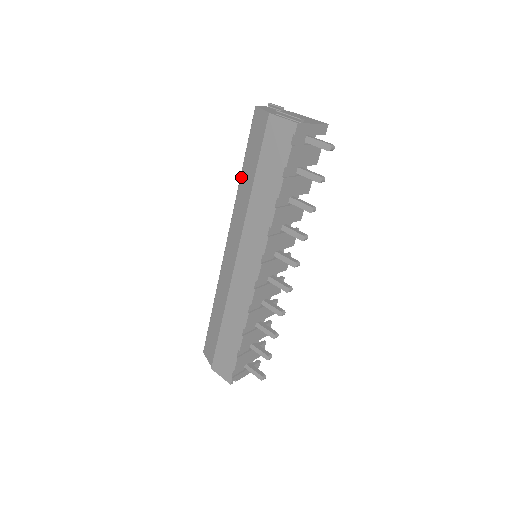
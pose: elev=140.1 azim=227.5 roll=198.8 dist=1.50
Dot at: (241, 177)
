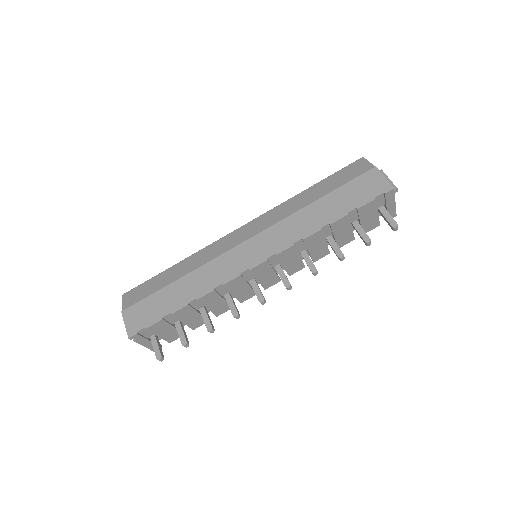
Dot at: (305, 191)
